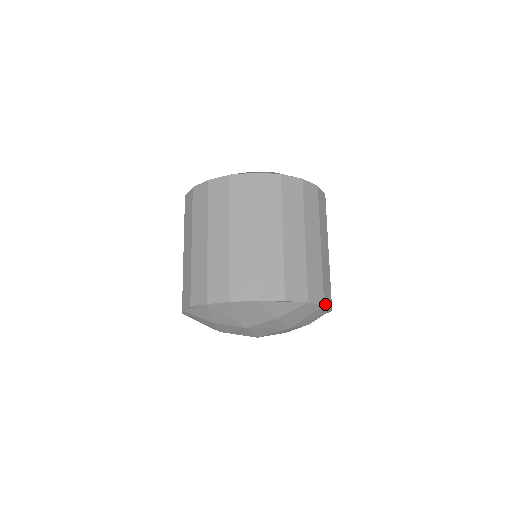
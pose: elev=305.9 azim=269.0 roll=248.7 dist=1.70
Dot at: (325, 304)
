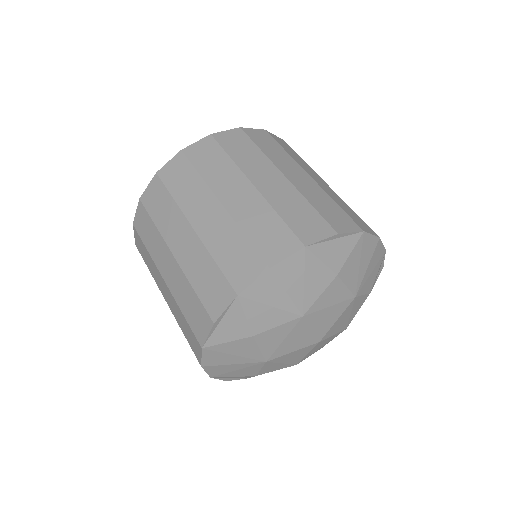
Dot at: (379, 238)
